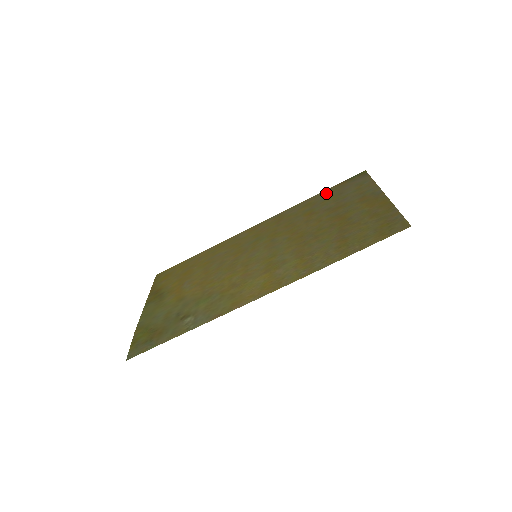
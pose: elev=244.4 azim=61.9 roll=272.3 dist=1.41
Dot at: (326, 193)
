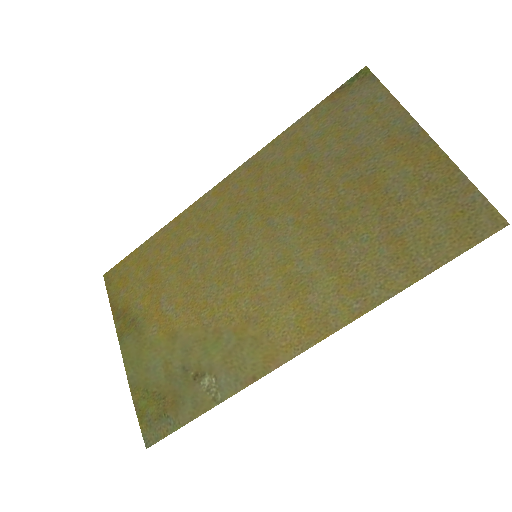
Dot at: (316, 118)
